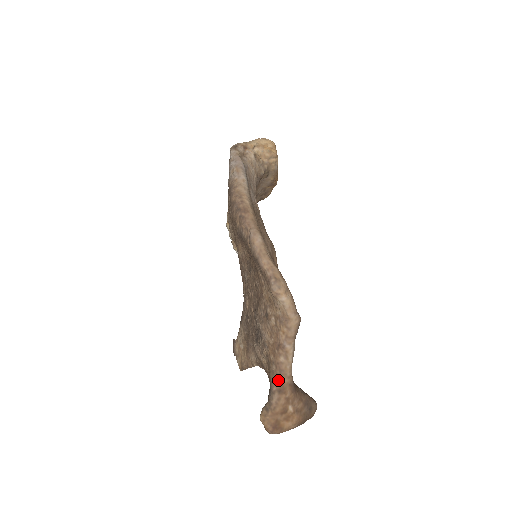
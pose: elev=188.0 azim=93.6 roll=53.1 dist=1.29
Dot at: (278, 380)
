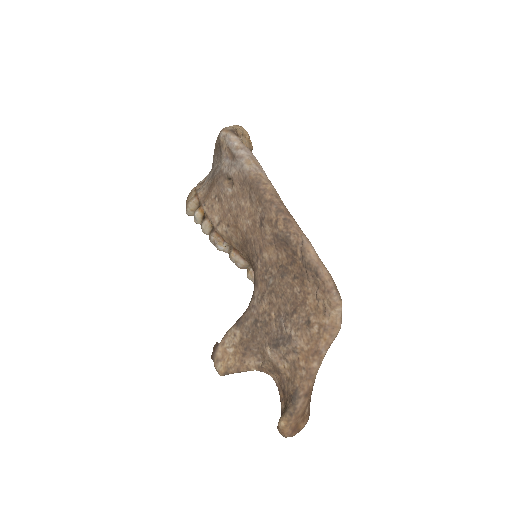
Dot at: (307, 385)
